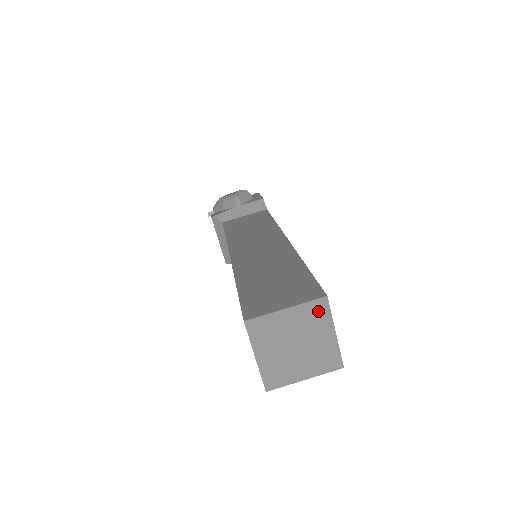
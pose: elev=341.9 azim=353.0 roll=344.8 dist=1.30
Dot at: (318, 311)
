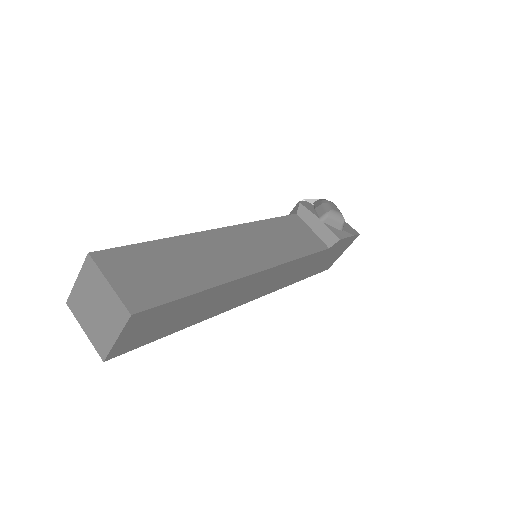
Dot at: (120, 313)
